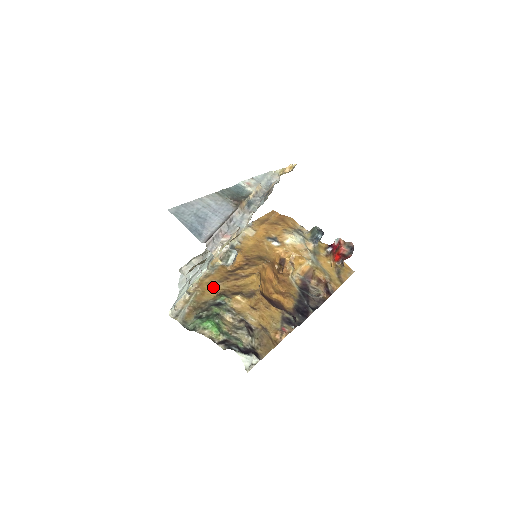
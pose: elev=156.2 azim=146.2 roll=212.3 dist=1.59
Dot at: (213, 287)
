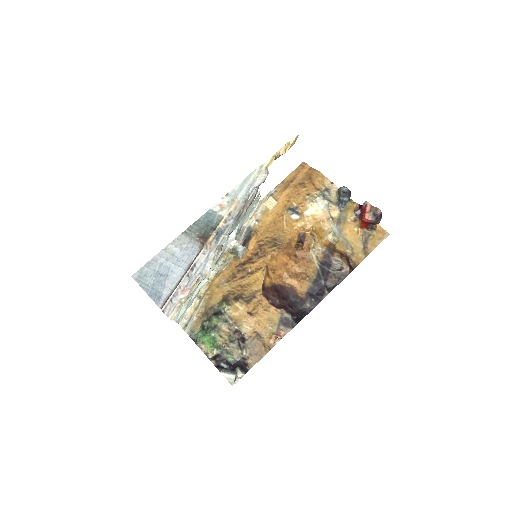
Dot at: (220, 289)
